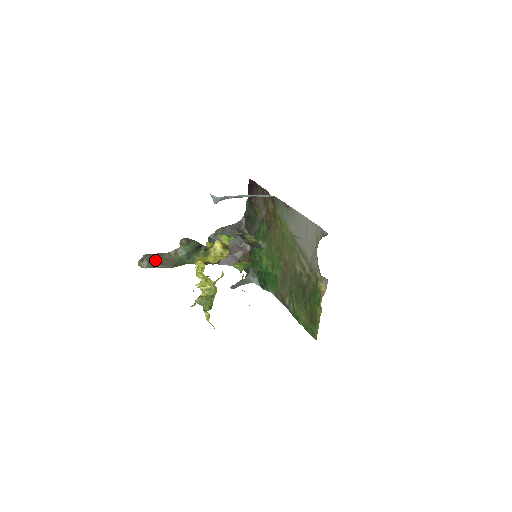
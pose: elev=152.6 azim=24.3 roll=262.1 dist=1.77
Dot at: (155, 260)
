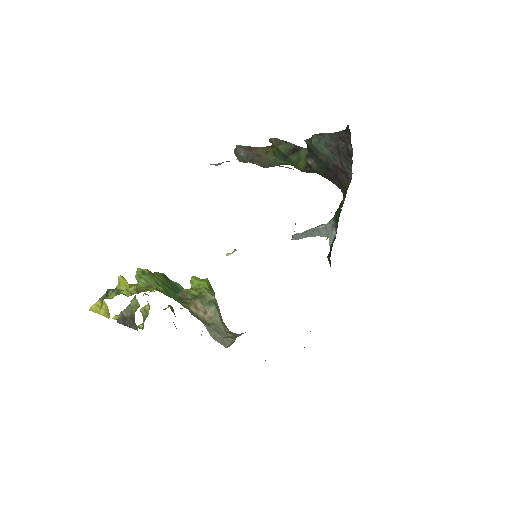
Dot at: (248, 154)
